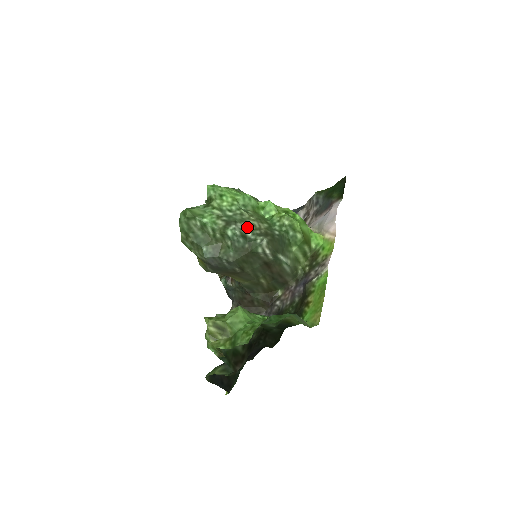
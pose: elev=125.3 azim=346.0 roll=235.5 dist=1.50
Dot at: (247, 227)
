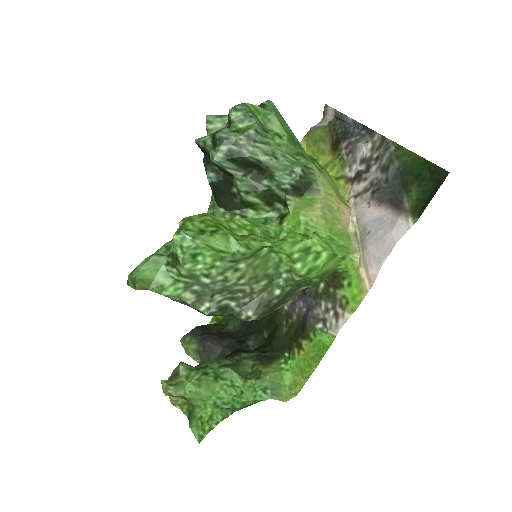
Dot at: (231, 295)
